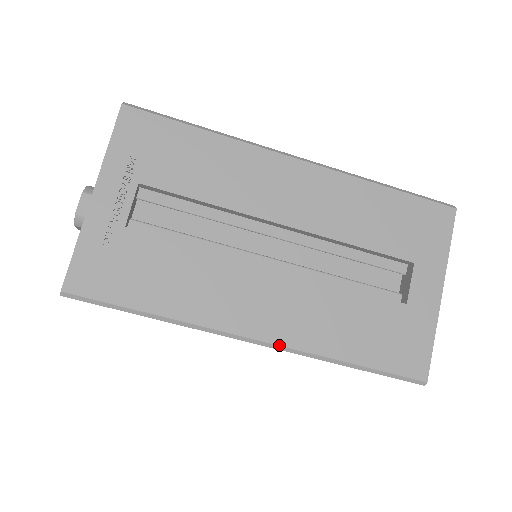
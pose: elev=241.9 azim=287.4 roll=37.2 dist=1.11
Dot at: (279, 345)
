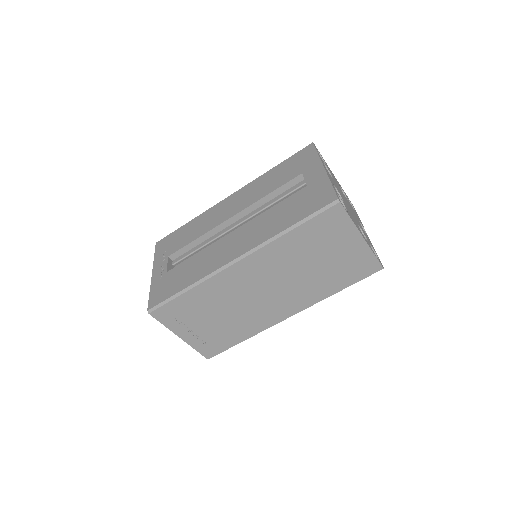
Dot at: (248, 251)
